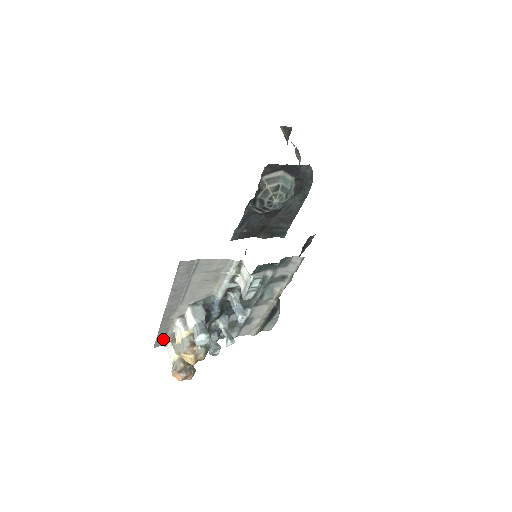
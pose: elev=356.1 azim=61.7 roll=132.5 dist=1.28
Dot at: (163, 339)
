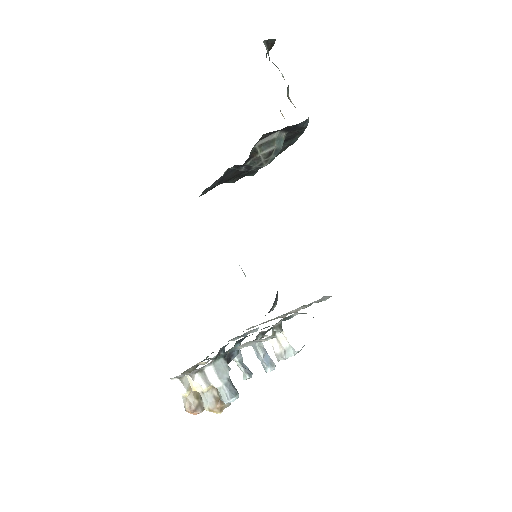
Dot at: (170, 378)
